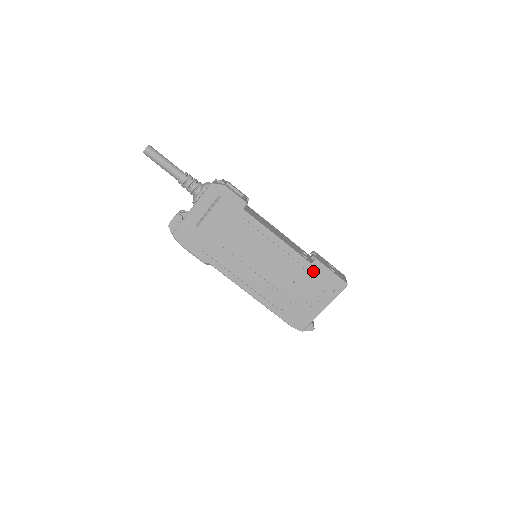
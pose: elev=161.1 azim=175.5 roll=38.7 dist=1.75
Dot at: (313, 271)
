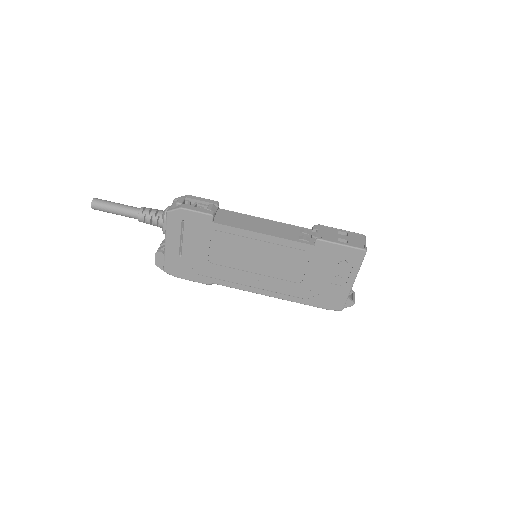
Dot at: (320, 252)
